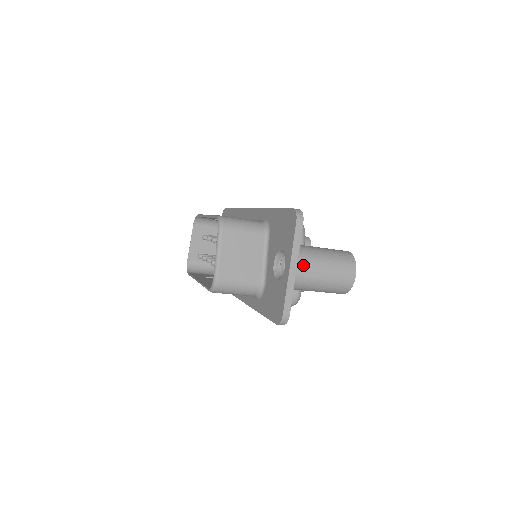
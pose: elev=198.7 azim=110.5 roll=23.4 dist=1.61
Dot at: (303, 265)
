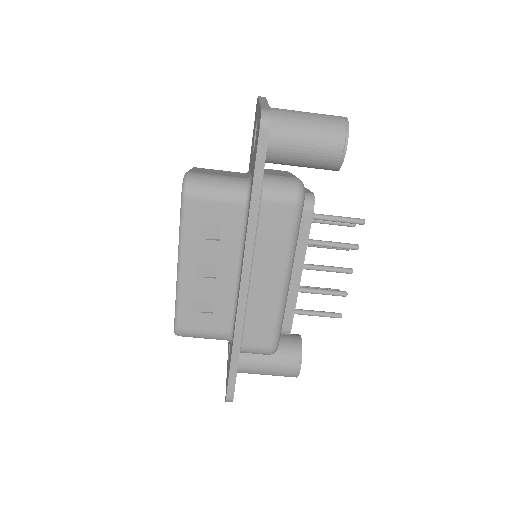
Dot at: occluded
